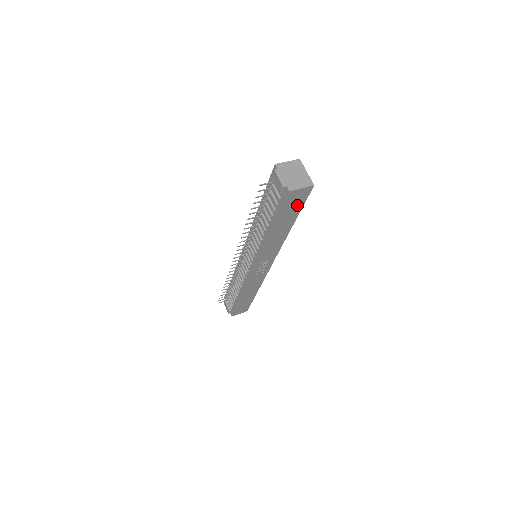
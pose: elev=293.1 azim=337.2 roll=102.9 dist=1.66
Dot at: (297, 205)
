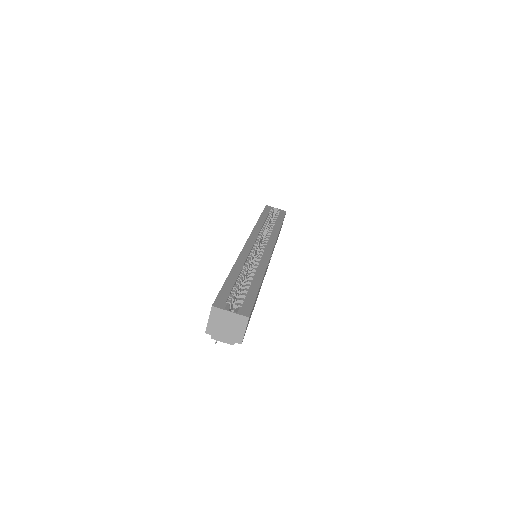
Dot at: (252, 309)
